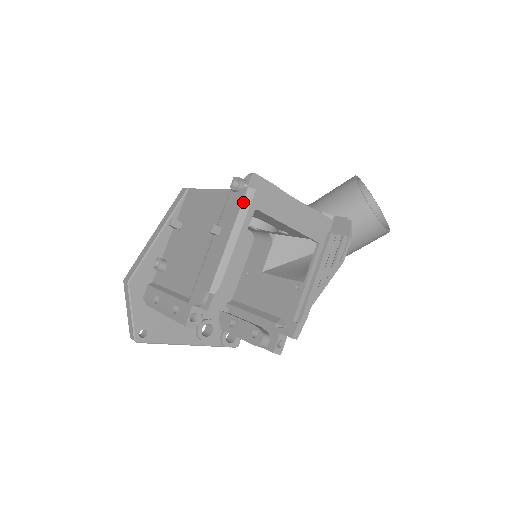
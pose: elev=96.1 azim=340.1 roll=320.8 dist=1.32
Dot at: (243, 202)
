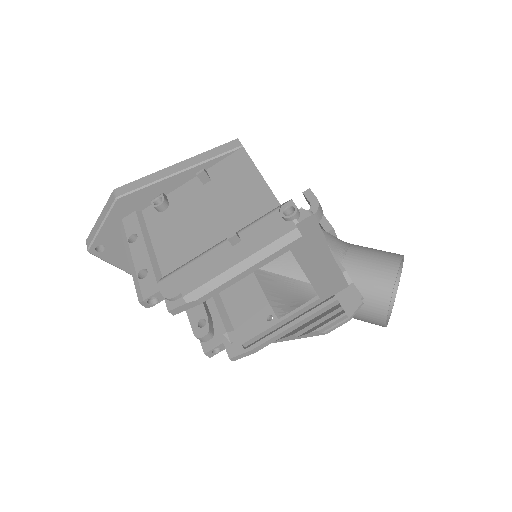
Dot at: (280, 238)
